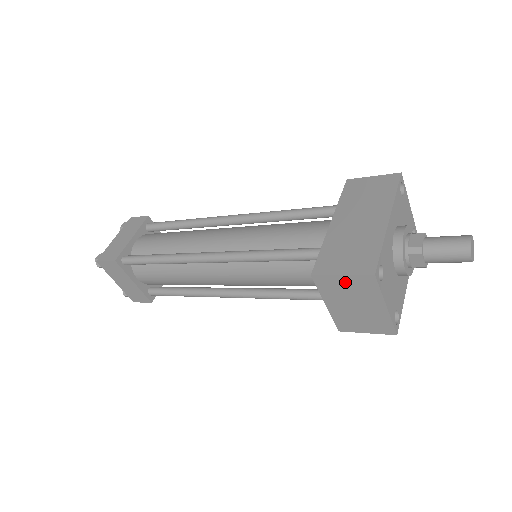
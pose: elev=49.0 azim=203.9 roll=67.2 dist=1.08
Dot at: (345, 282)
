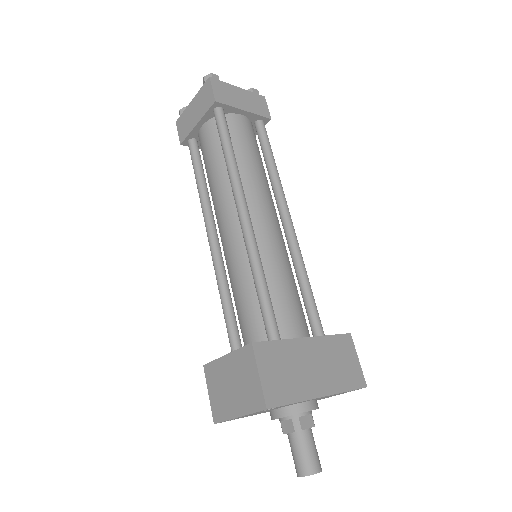
Dot at: (253, 378)
